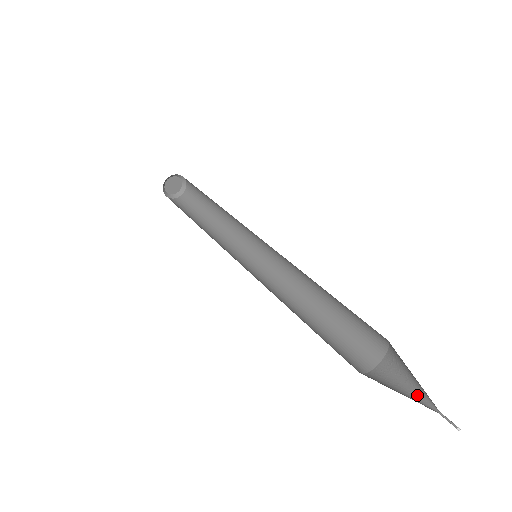
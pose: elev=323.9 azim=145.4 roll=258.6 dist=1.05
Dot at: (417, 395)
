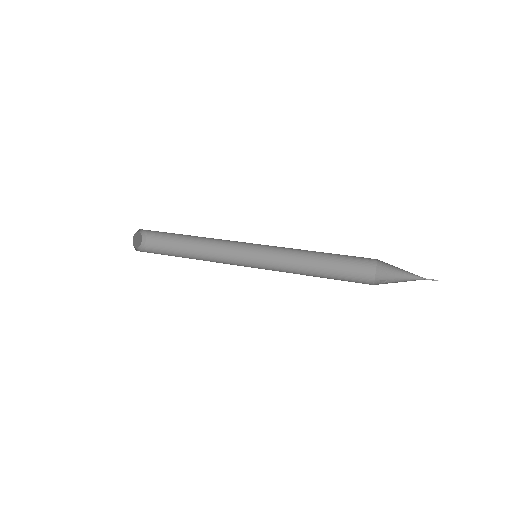
Dot at: (408, 275)
